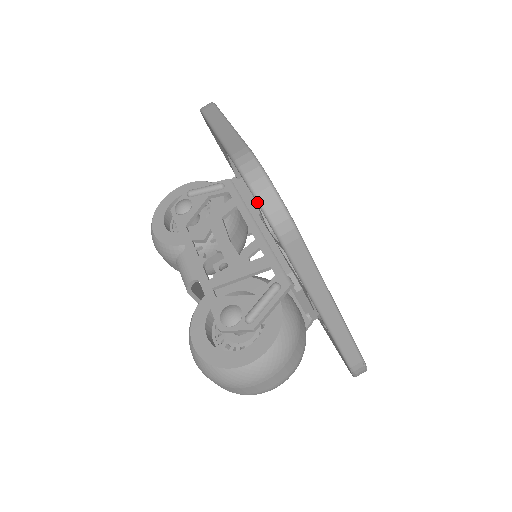
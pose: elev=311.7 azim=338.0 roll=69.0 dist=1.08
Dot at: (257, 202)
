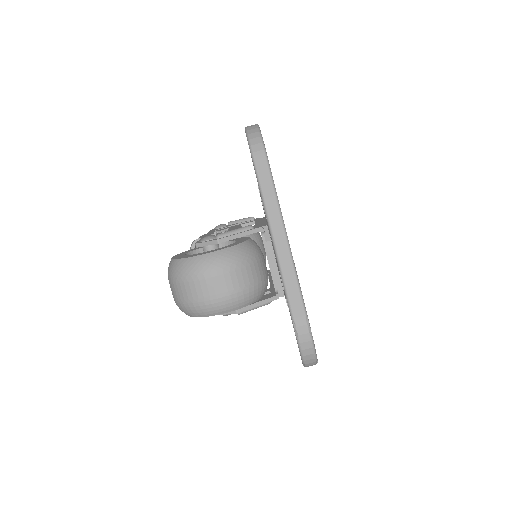
Dot at: (246, 134)
